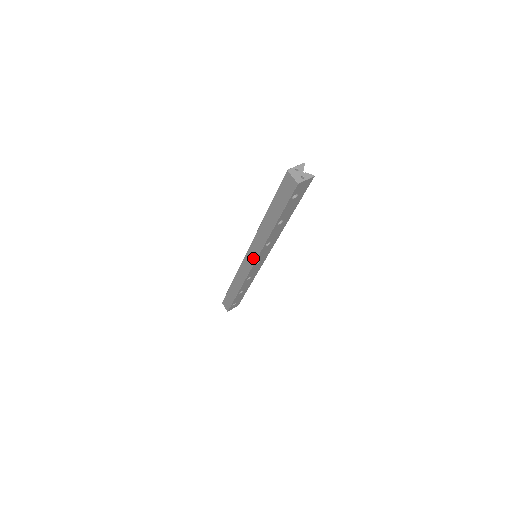
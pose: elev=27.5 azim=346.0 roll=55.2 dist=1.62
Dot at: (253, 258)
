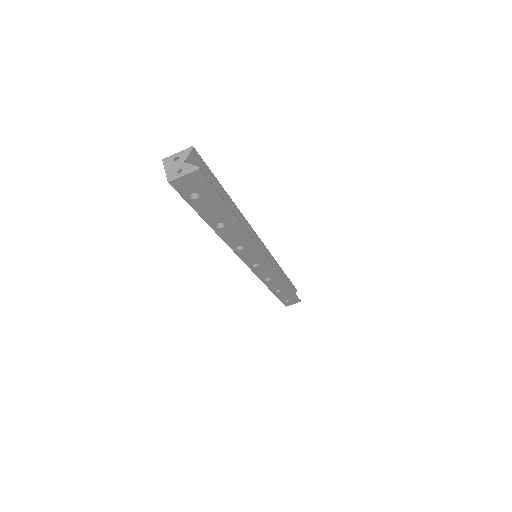
Dot at: occluded
